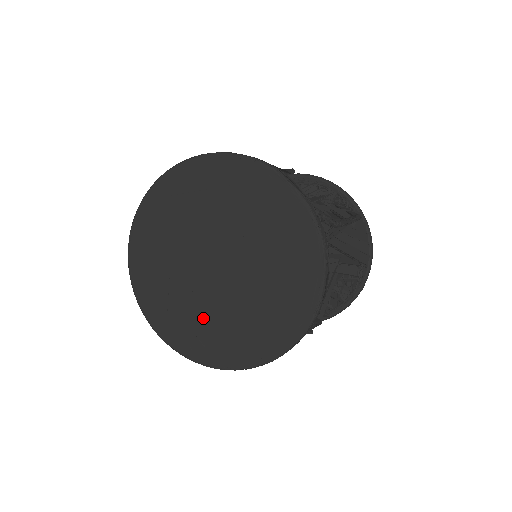
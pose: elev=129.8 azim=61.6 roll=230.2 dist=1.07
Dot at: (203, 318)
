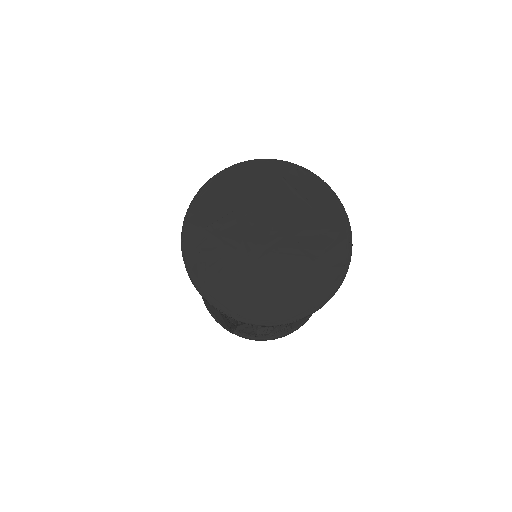
Dot at: (224, 255)
